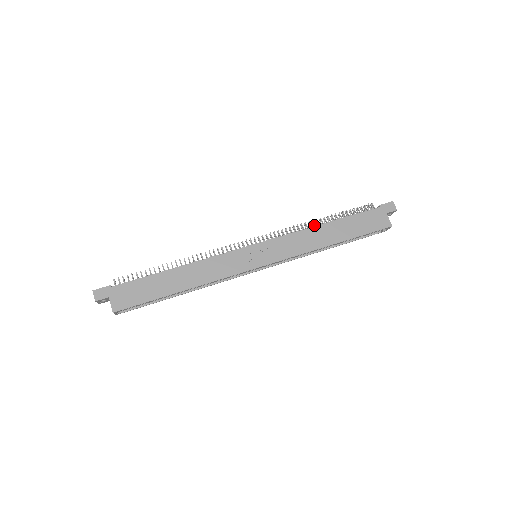
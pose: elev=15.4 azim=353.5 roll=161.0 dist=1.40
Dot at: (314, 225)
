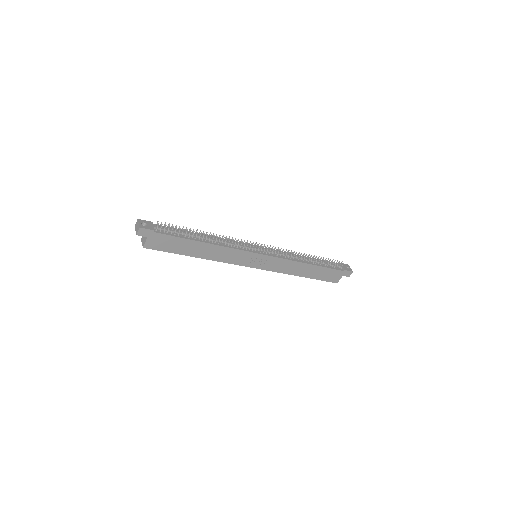
Dot at: (303, 258)
